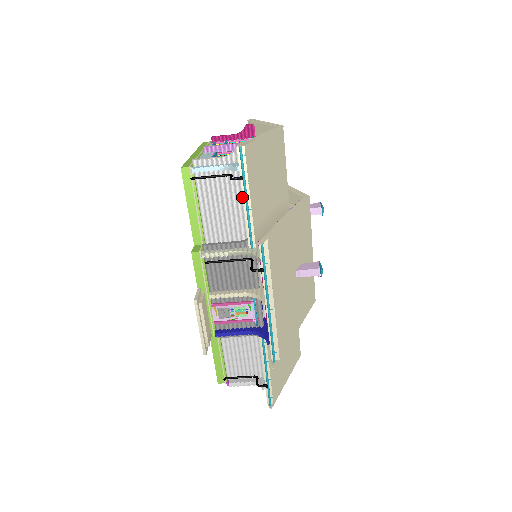
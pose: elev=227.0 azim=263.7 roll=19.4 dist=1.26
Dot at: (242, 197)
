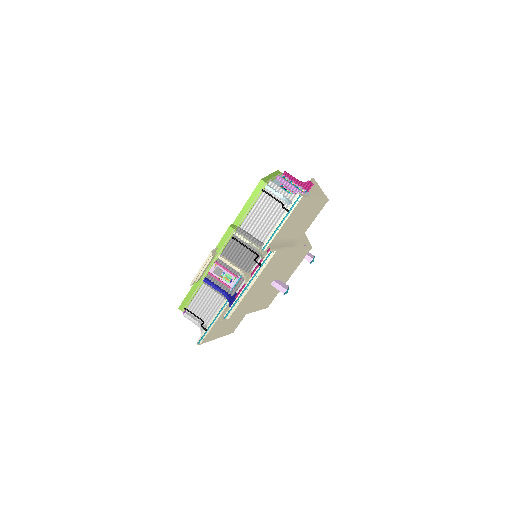
Dot at: (279, 220)
